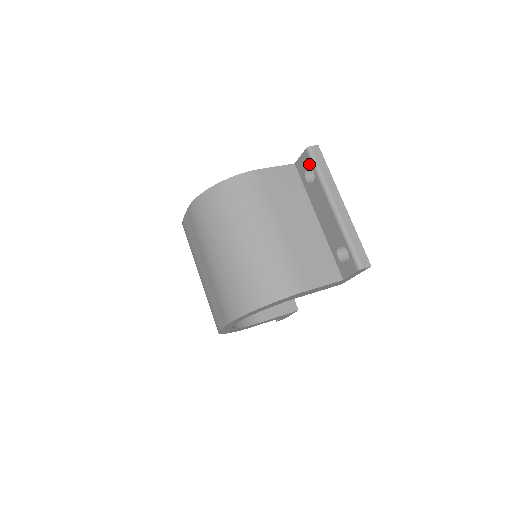
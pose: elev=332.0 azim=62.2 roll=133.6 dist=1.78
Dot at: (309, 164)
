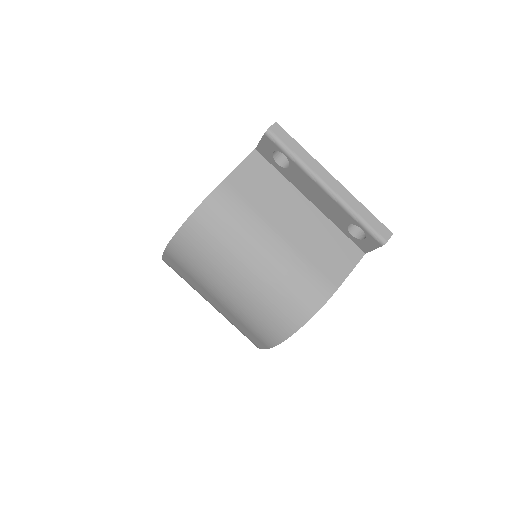
Dot at: (276, 149)
